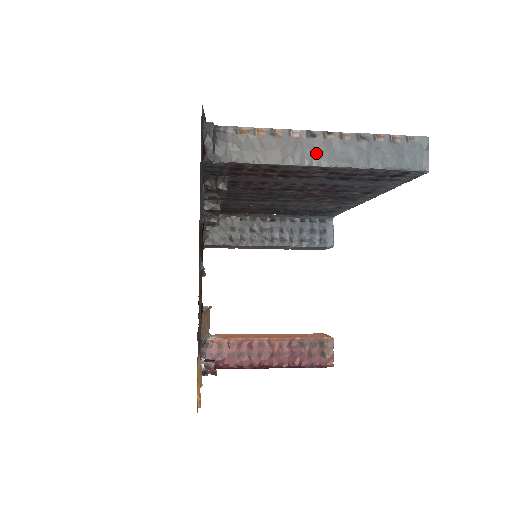
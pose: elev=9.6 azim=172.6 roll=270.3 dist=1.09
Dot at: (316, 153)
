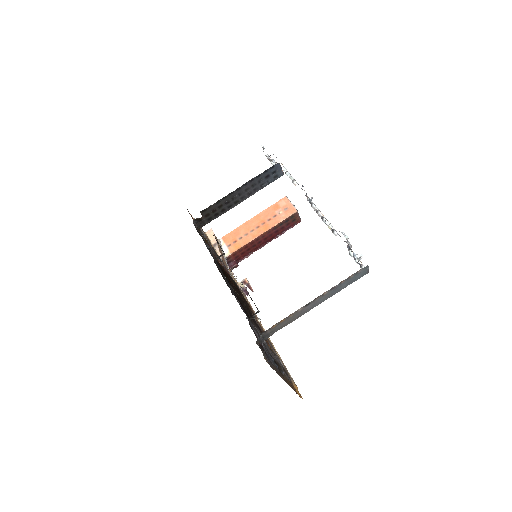
Dot at: (312, 307)
